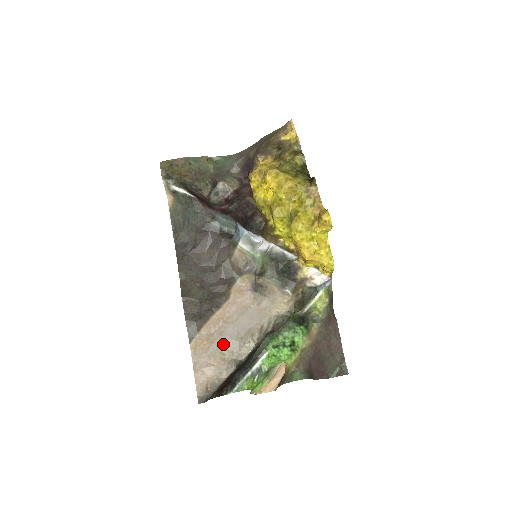
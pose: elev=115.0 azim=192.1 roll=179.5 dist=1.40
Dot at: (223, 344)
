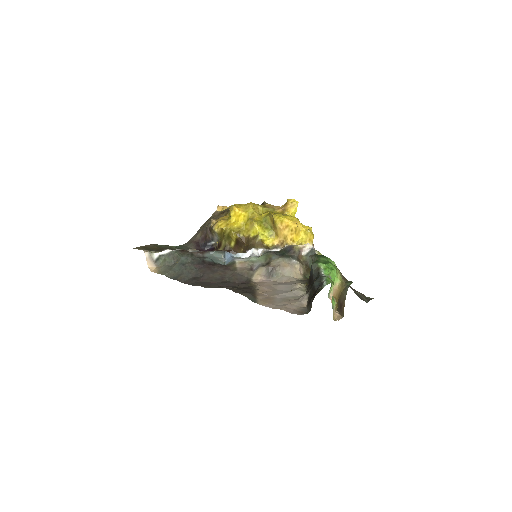
Dot at: (282, 297)
